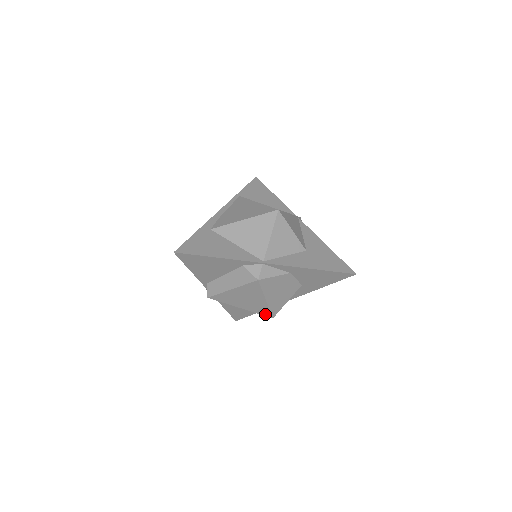
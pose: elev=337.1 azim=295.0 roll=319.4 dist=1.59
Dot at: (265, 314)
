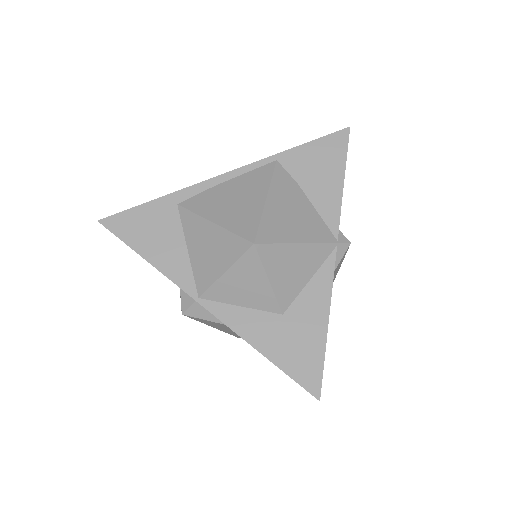
Dot at: occluded
